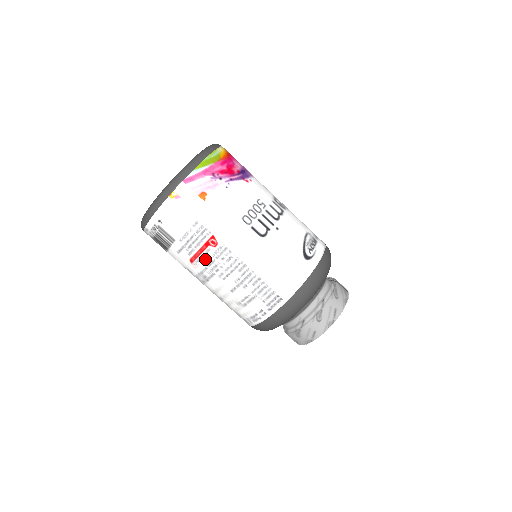
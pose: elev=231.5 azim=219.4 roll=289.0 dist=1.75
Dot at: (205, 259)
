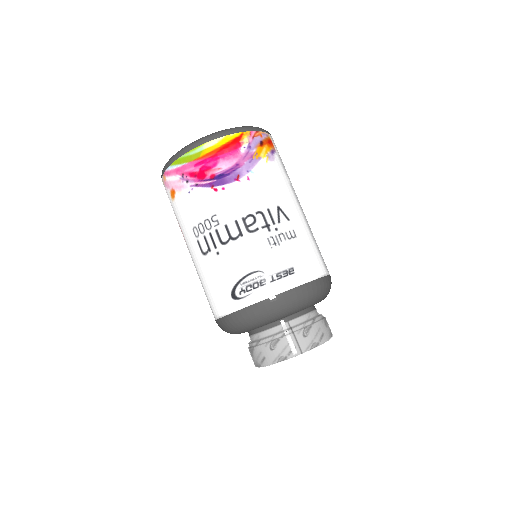
Dot at: occluded
